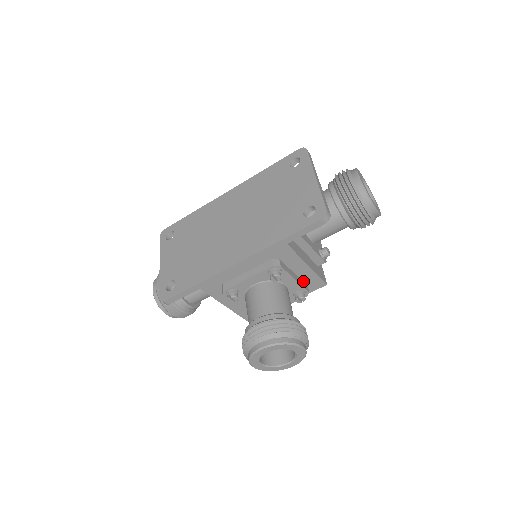
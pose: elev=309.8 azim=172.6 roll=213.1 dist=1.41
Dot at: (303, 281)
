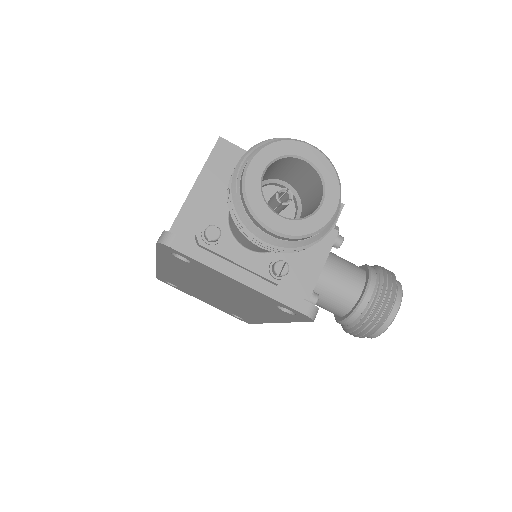
Dot at: occluded
